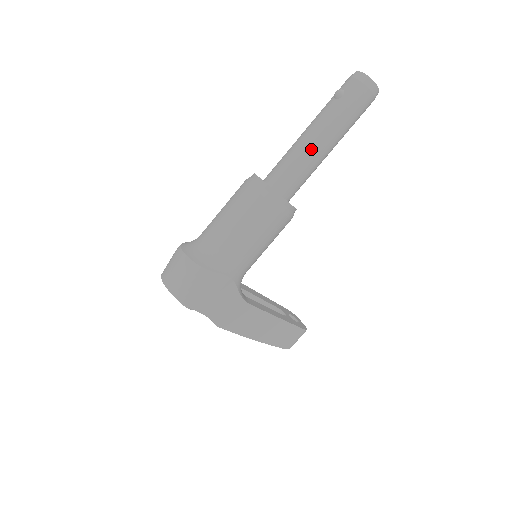
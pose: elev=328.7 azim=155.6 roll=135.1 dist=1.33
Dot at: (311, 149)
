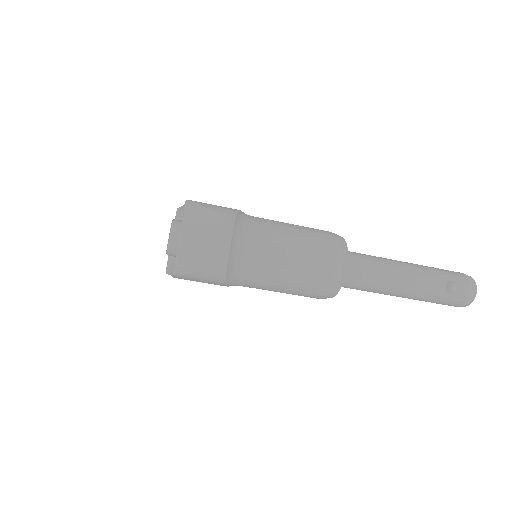
Dot at: (390, 291)
